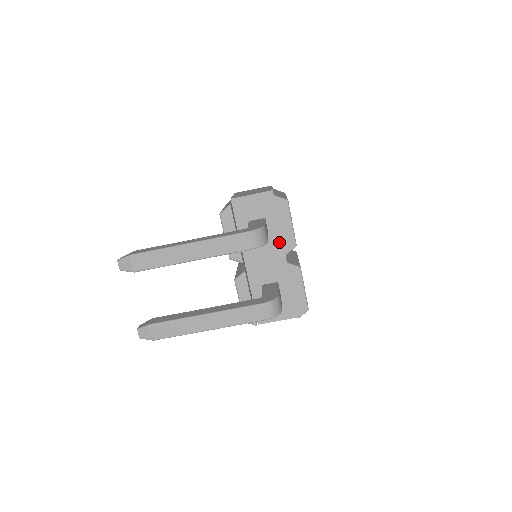
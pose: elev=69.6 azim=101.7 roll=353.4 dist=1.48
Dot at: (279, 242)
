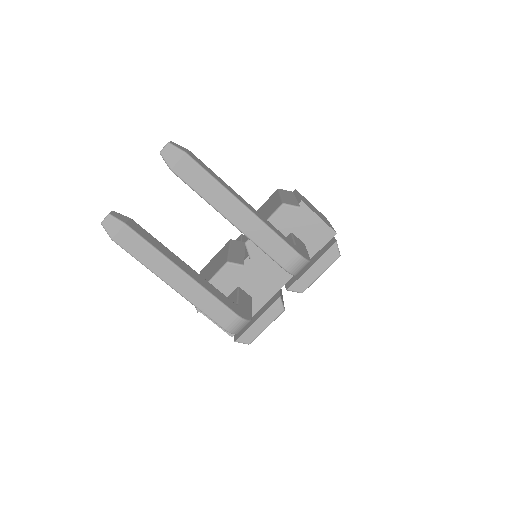
Dot at: occluded
